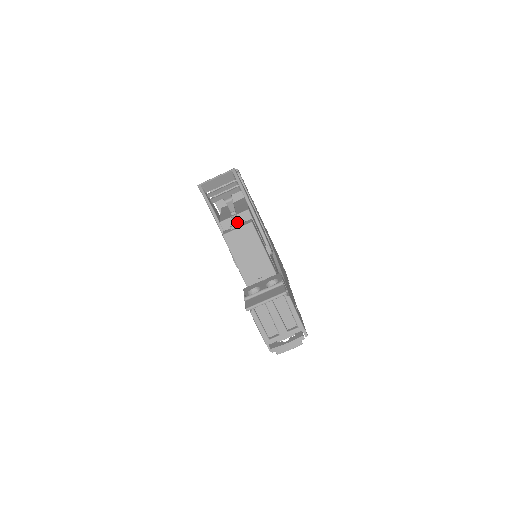
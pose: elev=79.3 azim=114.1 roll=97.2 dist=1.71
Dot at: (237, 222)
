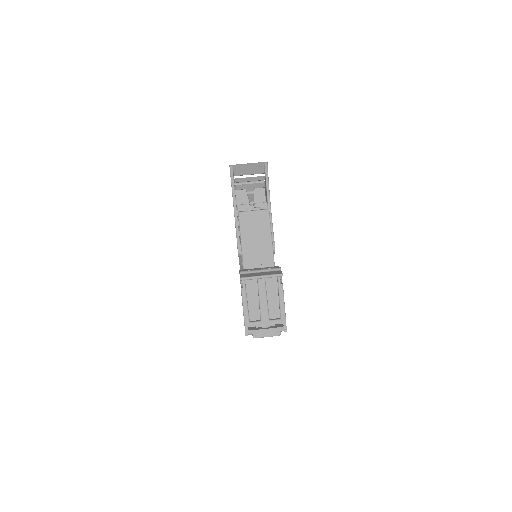
Dot at: occluded
